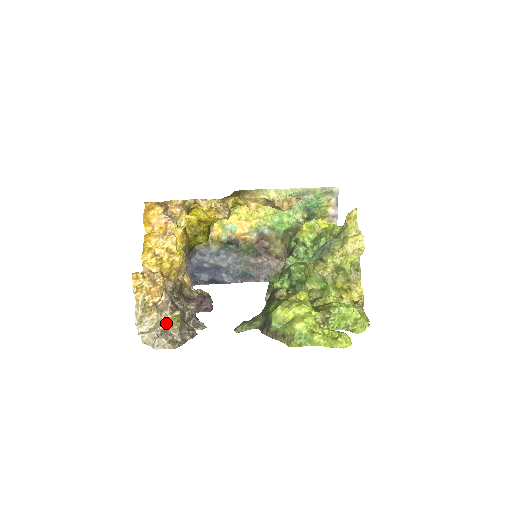
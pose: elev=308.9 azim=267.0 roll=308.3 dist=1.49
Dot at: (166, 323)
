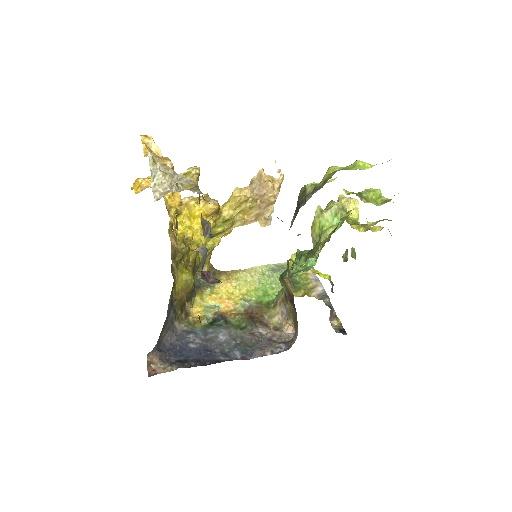
Dot at: (182, 190)
